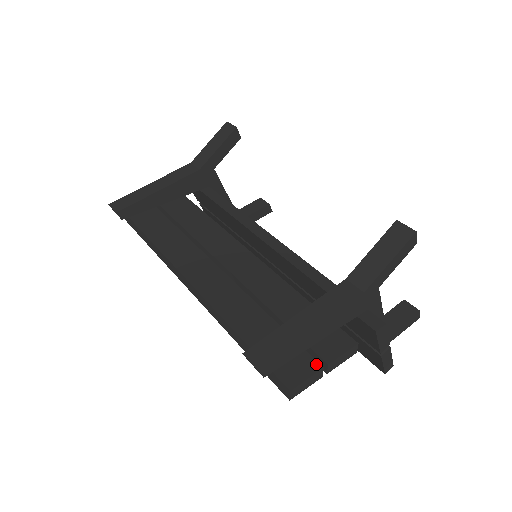
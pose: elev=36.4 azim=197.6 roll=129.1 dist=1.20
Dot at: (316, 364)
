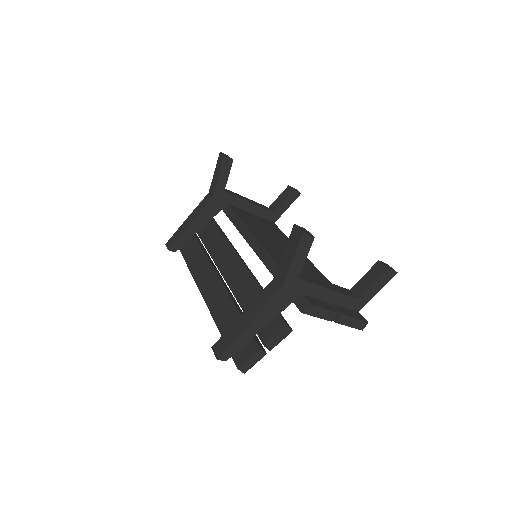
Dot at: (257, 347)
